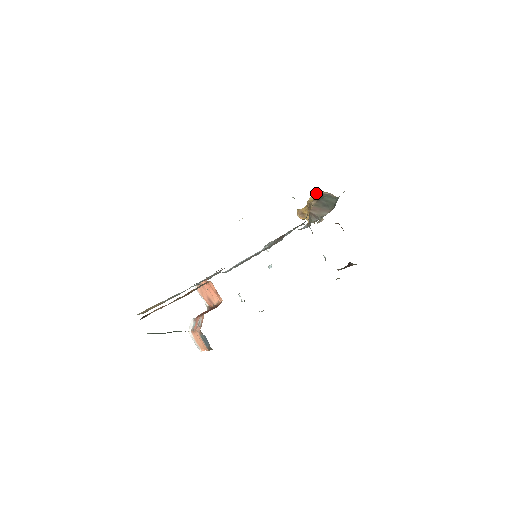
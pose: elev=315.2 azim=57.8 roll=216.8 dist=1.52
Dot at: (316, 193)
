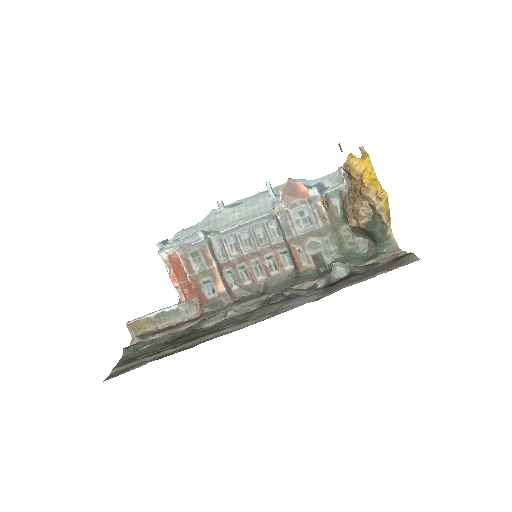
Dot at: (376, 211)
